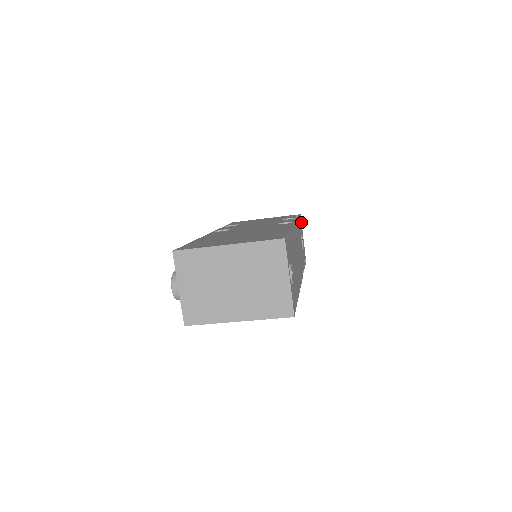
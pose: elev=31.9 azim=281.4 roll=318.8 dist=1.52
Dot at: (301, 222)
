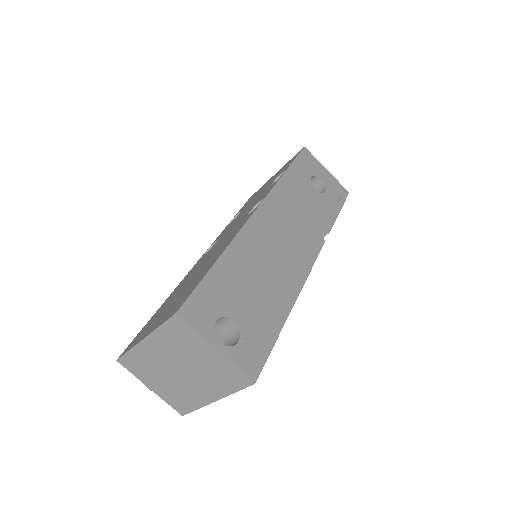
Dot at: (311, 155)
